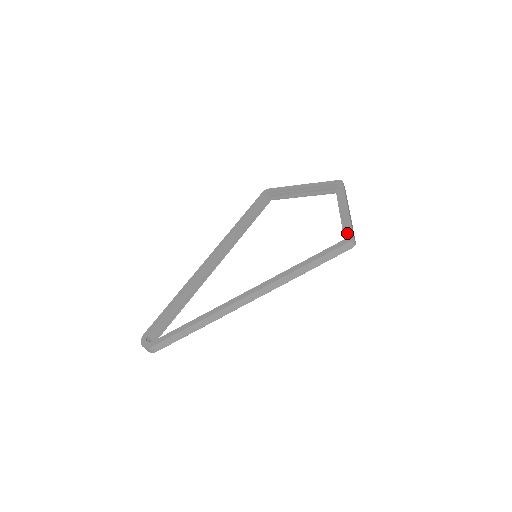
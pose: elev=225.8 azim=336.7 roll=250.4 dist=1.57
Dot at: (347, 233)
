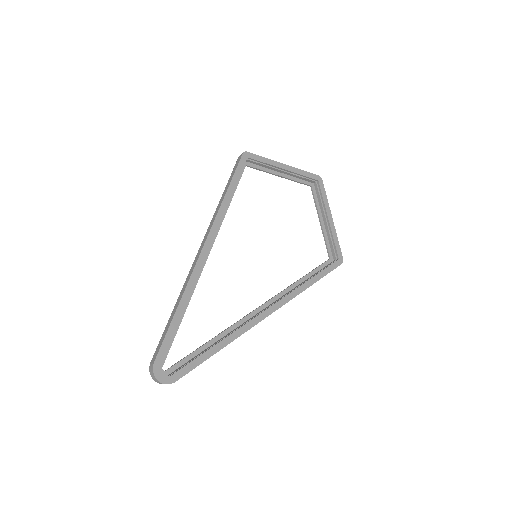
Dot at: (338, 253)
